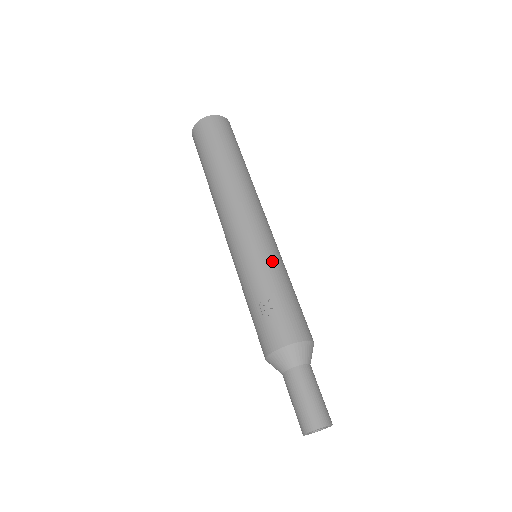
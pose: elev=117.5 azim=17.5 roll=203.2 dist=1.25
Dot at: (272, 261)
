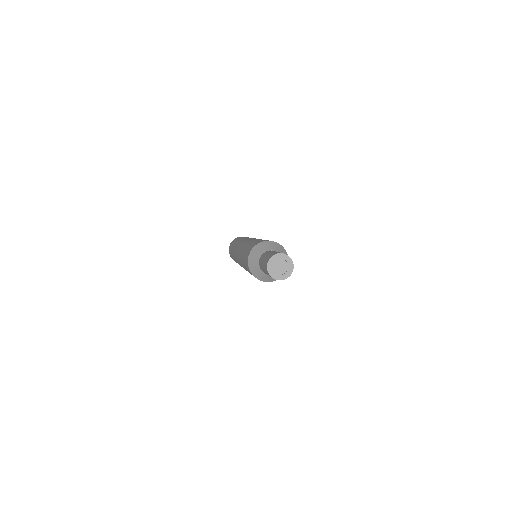
Dot at: occluded
